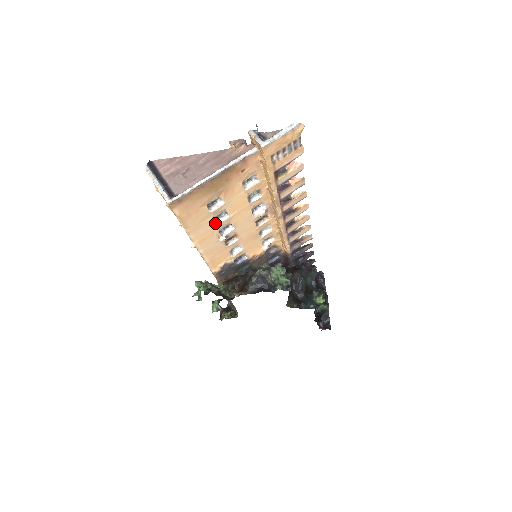
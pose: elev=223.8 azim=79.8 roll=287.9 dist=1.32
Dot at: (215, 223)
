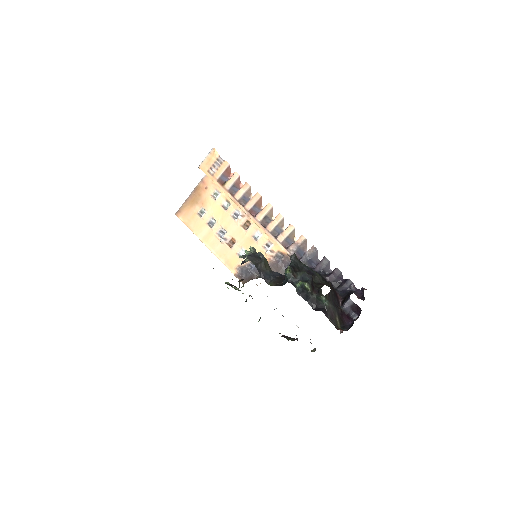
Dot at: (211, 228)
